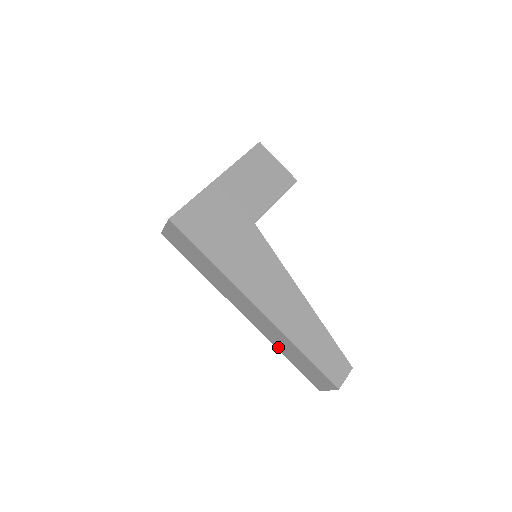
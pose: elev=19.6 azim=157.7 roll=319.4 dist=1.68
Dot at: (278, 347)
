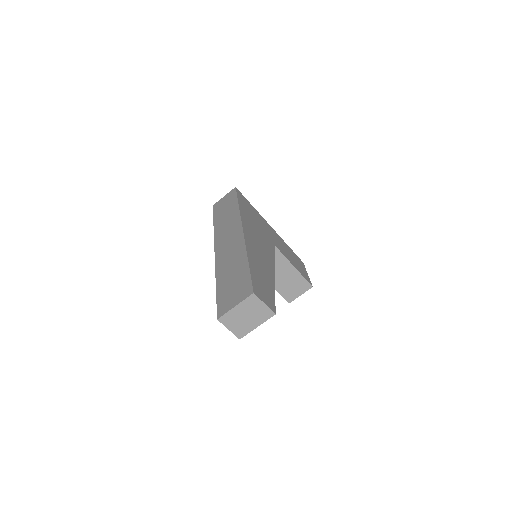
Dot at: (220, 273)
